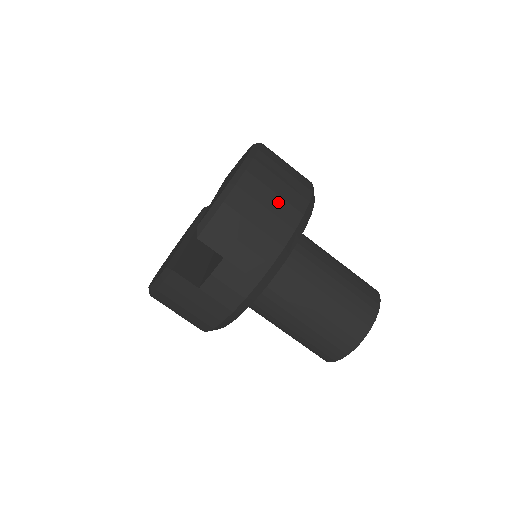
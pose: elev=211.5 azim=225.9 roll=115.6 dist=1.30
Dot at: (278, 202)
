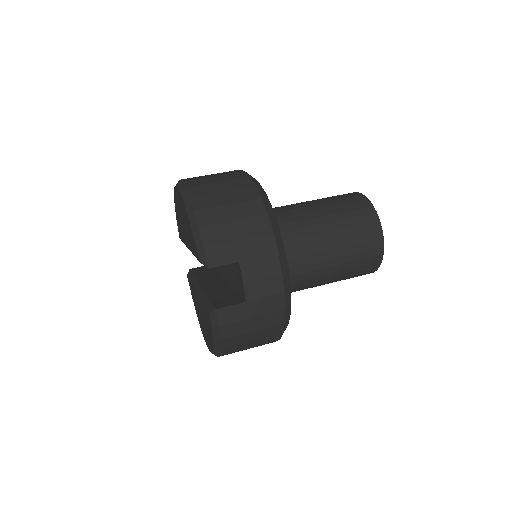
Dot at: (231, 194)
